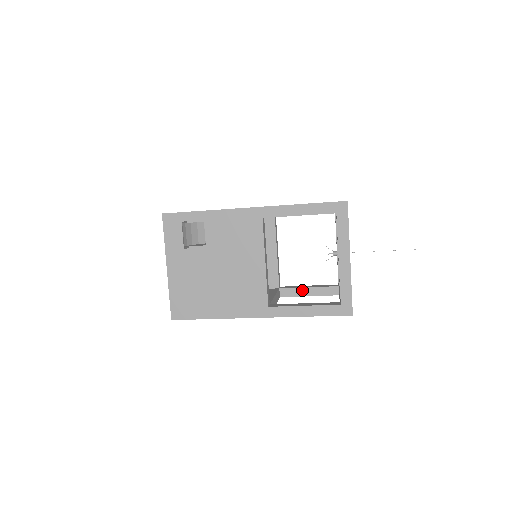
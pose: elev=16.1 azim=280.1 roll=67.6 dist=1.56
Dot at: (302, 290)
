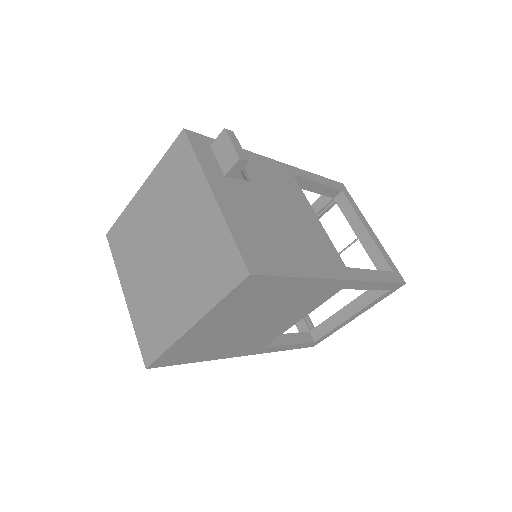
Dot at: (281, 337)
